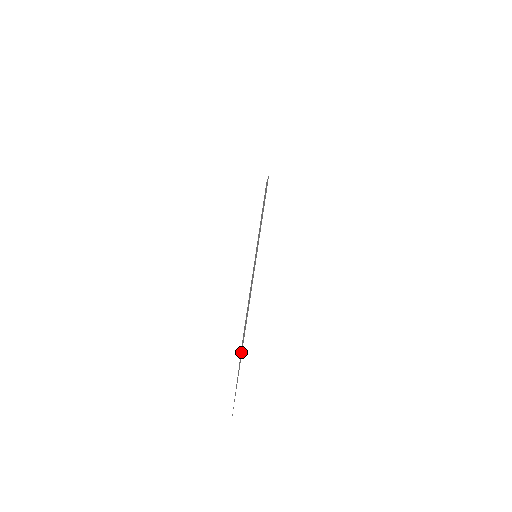
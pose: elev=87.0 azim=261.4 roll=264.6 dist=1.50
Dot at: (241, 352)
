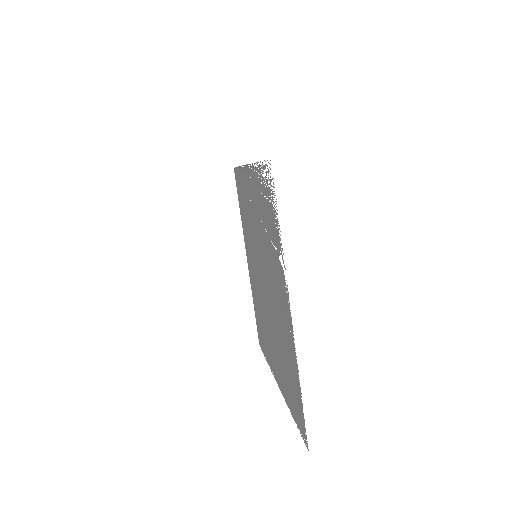
Dot at: (269, 236)
